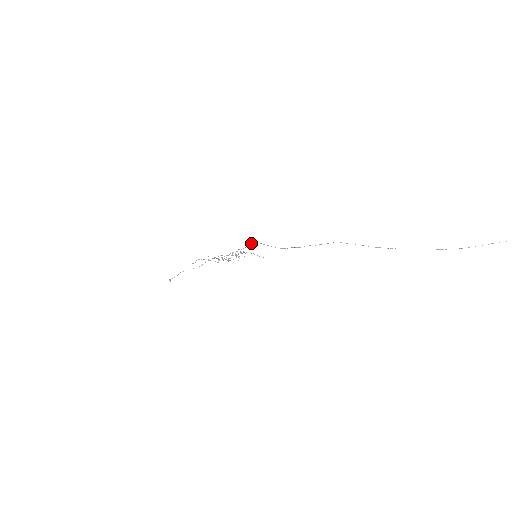
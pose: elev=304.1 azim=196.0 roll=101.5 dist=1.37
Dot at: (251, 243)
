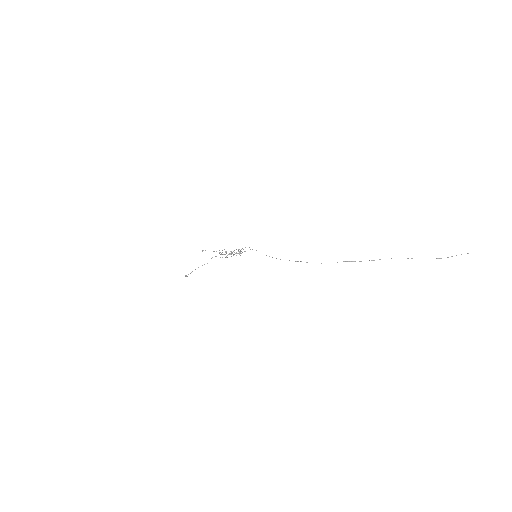
Dot at: occluded
